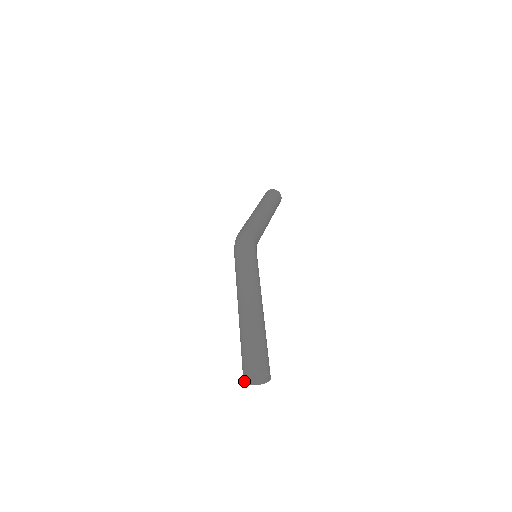
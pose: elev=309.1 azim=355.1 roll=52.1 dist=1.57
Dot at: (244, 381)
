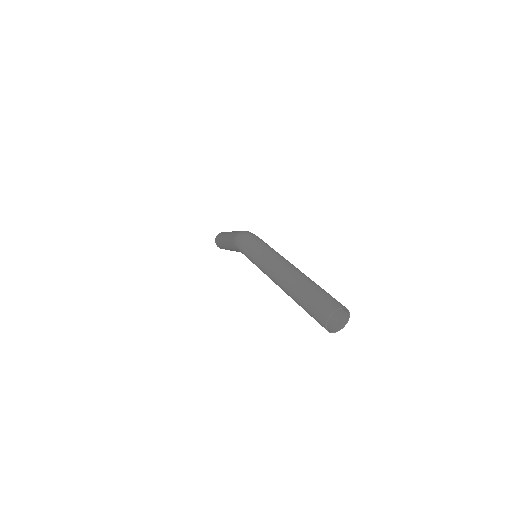
Dot at: (326, 325)
